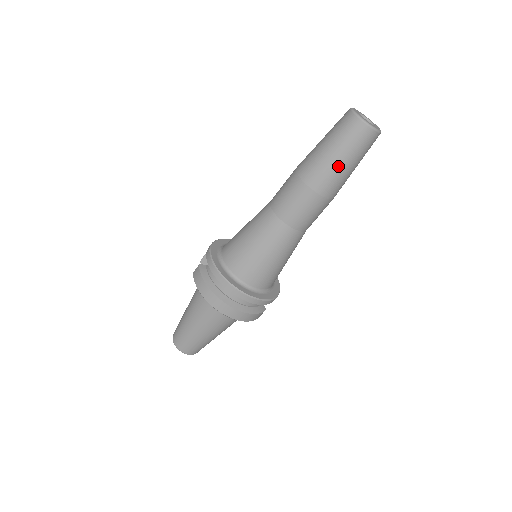
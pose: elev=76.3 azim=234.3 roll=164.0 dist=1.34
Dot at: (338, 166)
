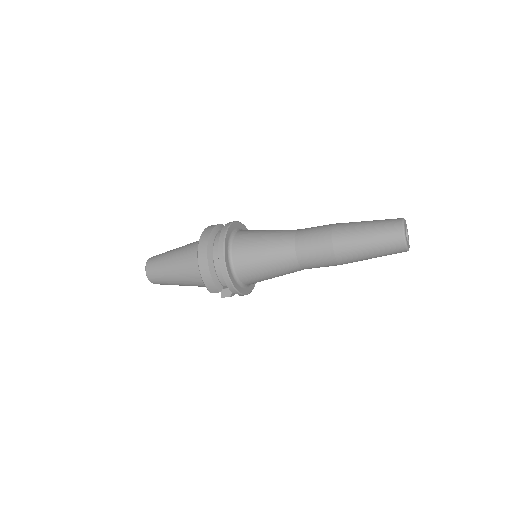
Dot at: (361, 237)
